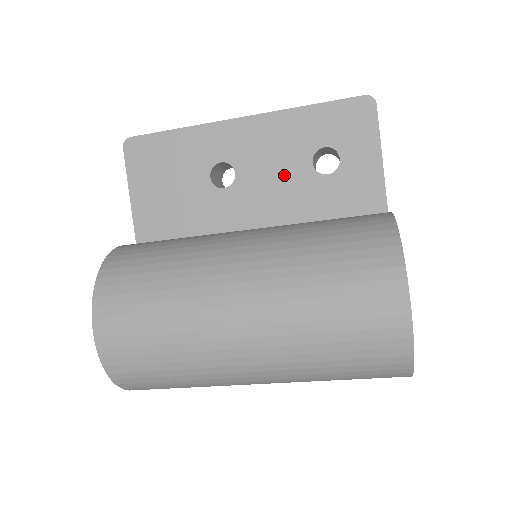
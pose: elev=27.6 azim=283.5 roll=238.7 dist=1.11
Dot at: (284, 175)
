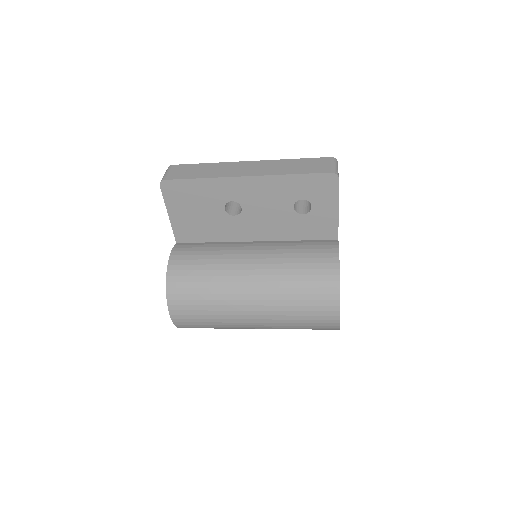
Dot at: (275, 212)
